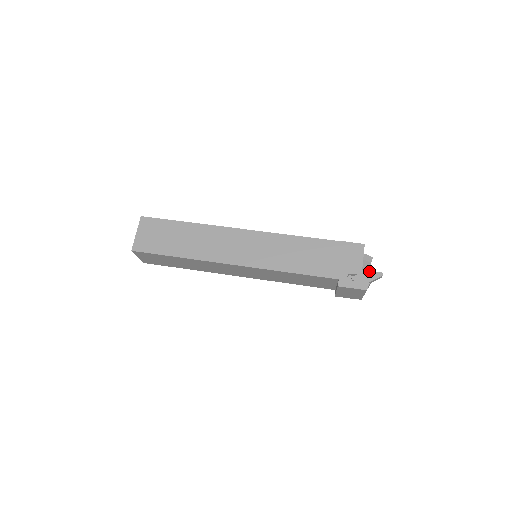
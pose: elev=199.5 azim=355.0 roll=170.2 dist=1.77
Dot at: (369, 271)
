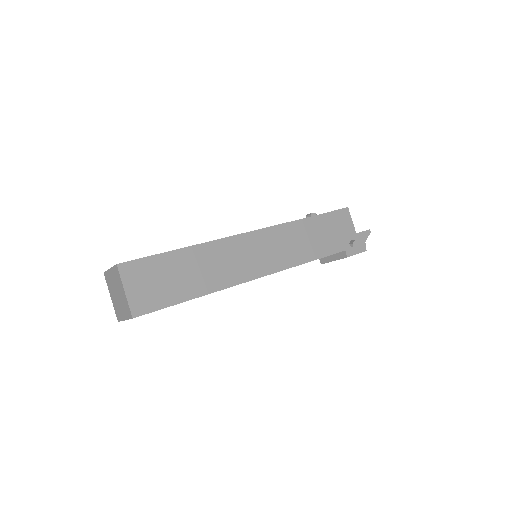
Dot at: (361, 232)
